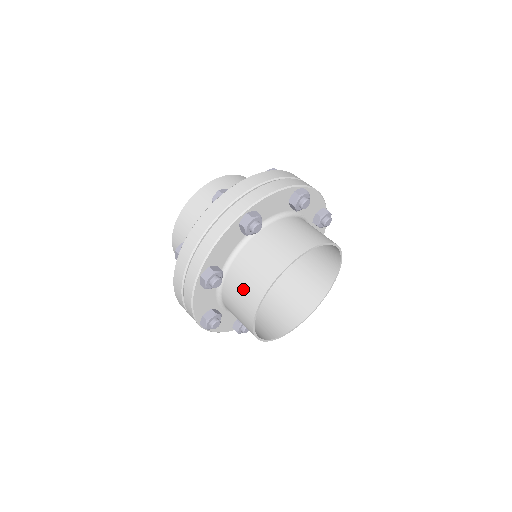
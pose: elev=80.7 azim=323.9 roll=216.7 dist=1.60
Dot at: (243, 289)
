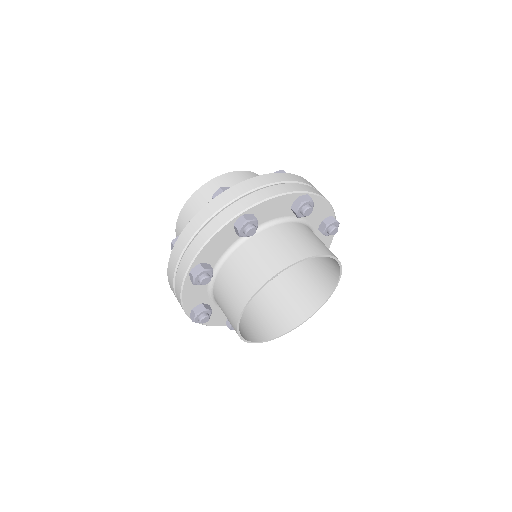
Dot at: (228, 320)
